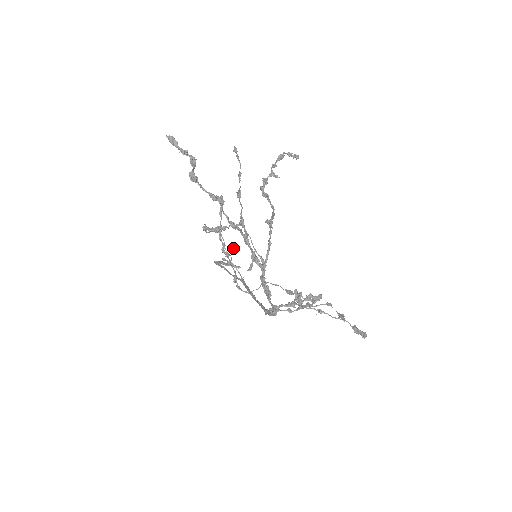
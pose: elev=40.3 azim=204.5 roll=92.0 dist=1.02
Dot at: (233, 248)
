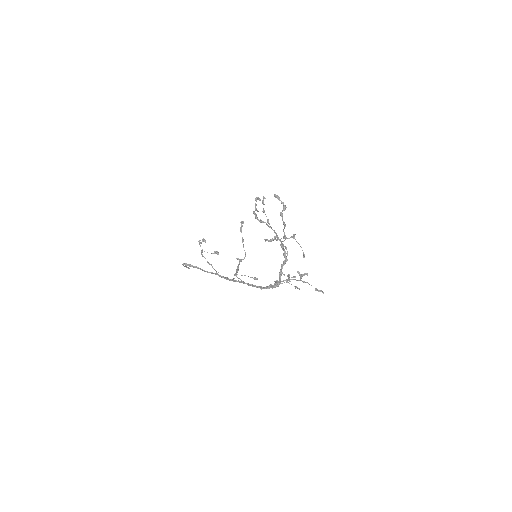
Dot at: (217, 253)
